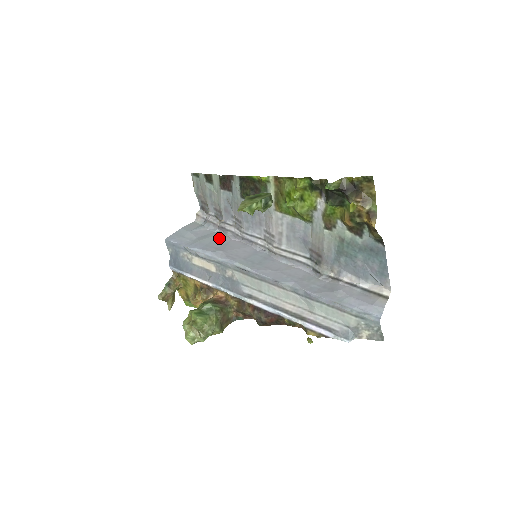
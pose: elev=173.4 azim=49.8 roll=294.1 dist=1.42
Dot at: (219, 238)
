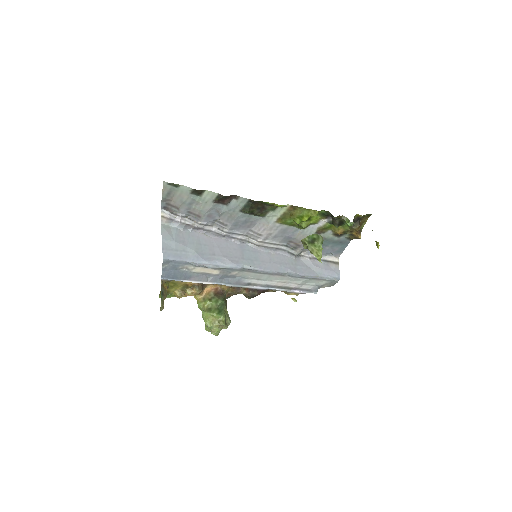
Dot at: (203, 240)
